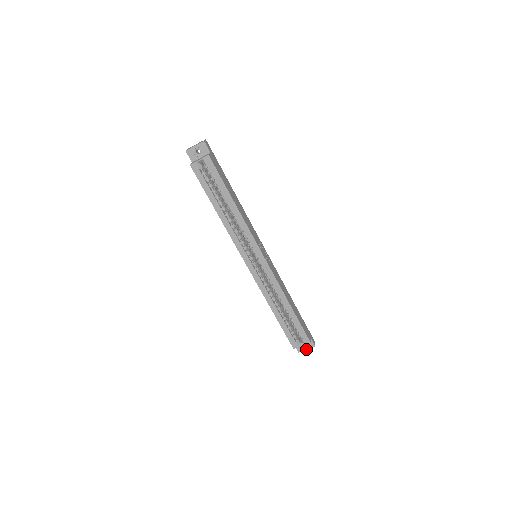
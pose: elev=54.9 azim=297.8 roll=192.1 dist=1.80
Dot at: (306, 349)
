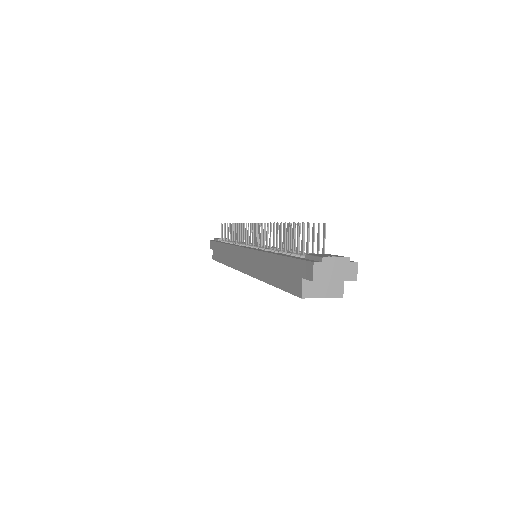
Dot at: occluded
